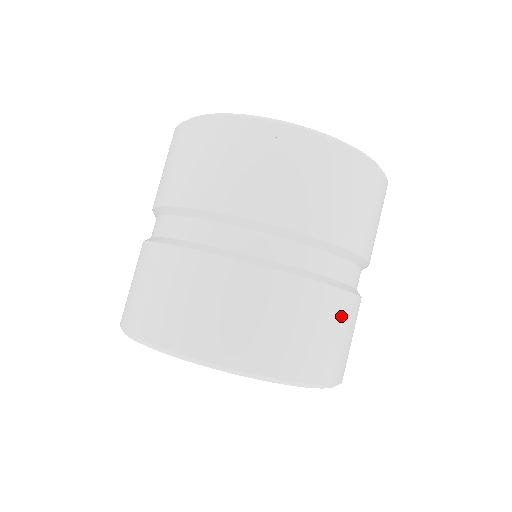
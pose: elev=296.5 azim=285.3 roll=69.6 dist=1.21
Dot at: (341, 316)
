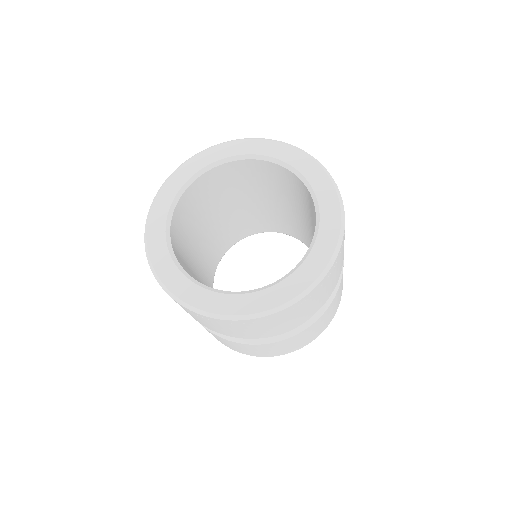
Dot at: occluded
